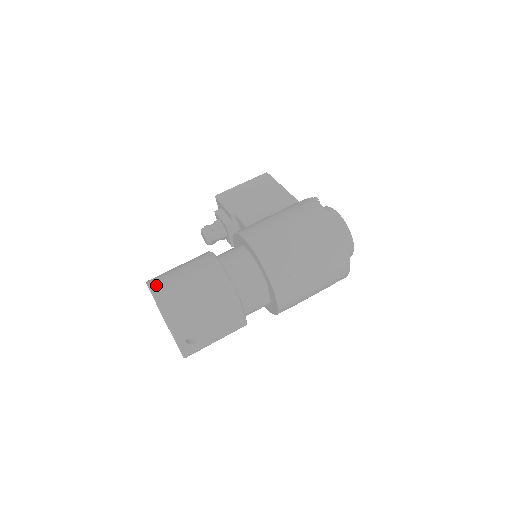
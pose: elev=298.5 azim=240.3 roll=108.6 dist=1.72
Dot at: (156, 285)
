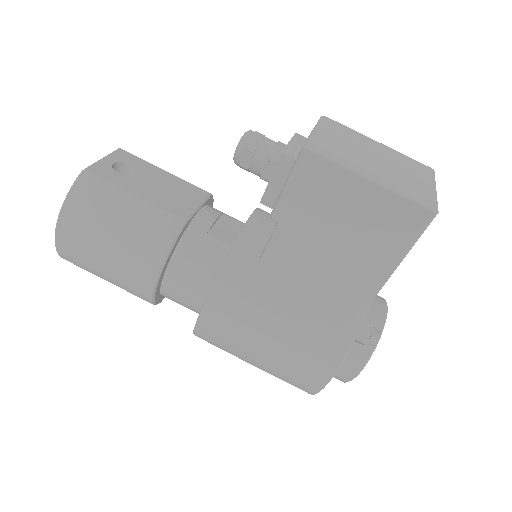
Dot at: (65, 231)
